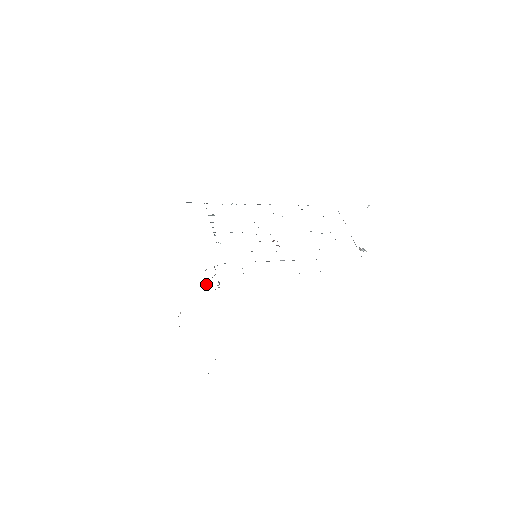
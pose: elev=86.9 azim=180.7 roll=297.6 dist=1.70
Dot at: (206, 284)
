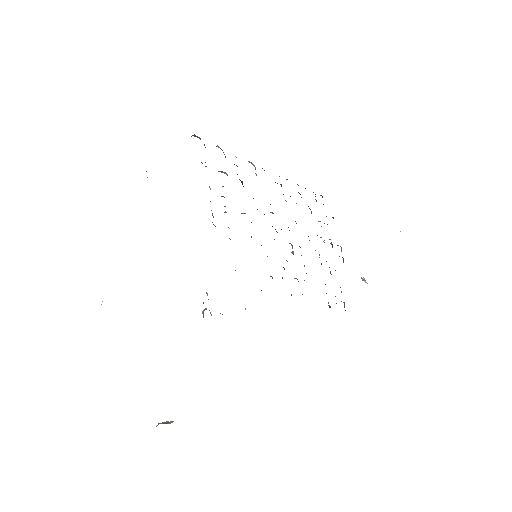
Dot at: occluded
